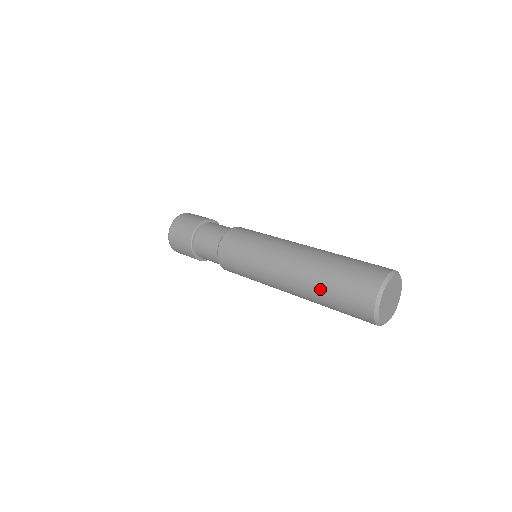
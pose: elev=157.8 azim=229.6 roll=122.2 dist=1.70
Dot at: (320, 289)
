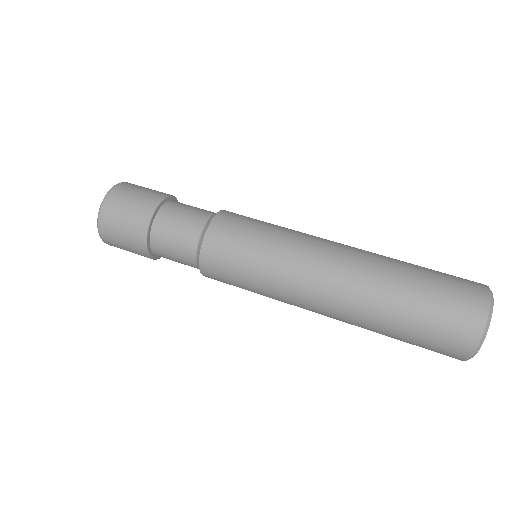
Dot at: (383, 331)
